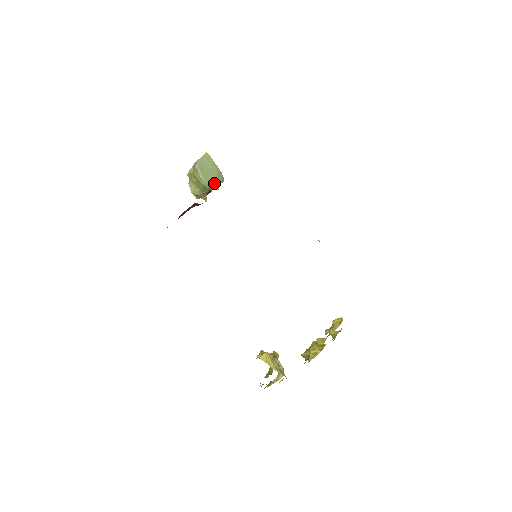
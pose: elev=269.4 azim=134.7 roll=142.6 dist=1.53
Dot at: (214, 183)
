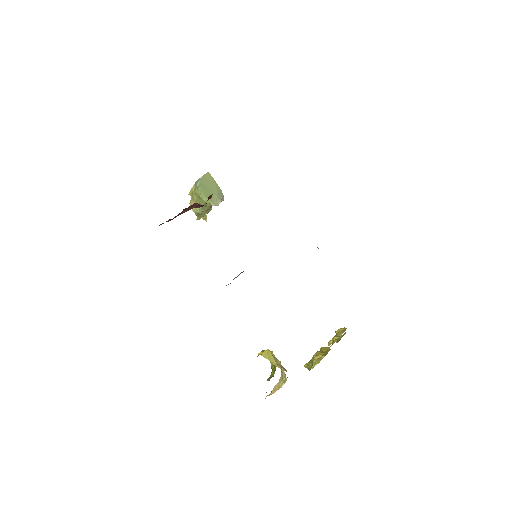
Dot at: (215, 200)
